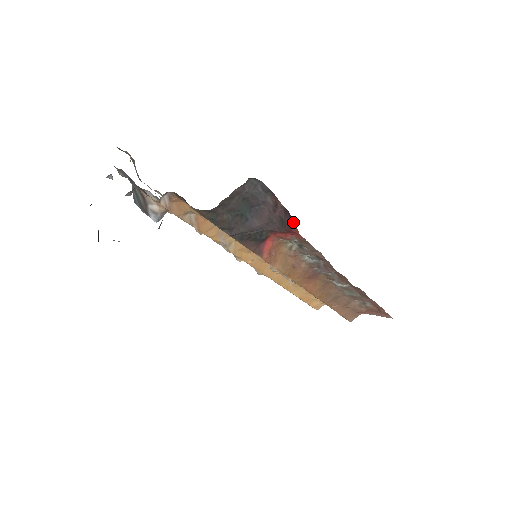
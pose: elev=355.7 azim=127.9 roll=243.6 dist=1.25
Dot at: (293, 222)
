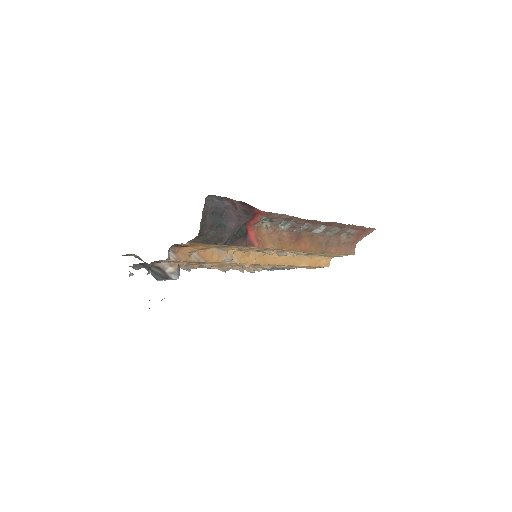
Dot at: (252, 207)
